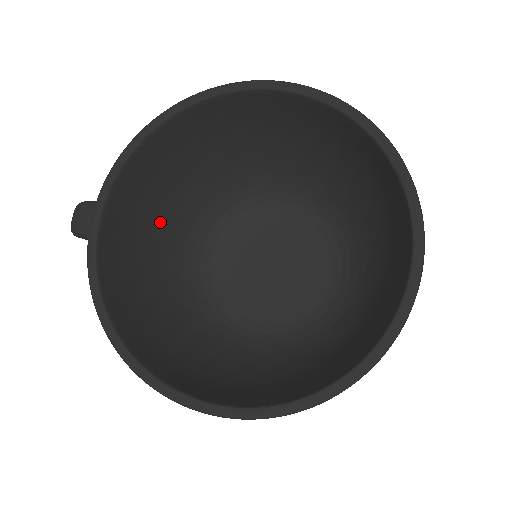
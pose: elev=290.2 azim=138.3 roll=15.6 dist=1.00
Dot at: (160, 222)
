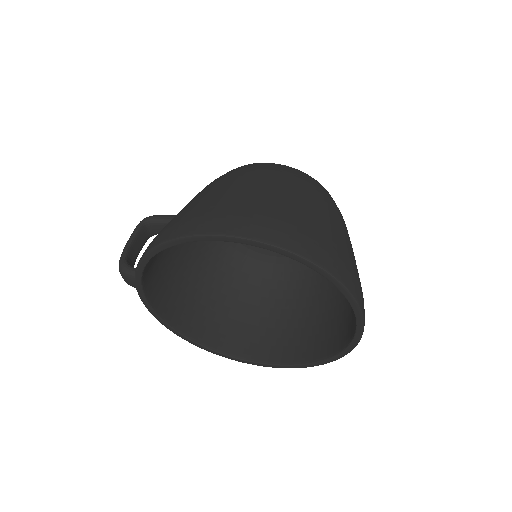
Dot at: occluded
